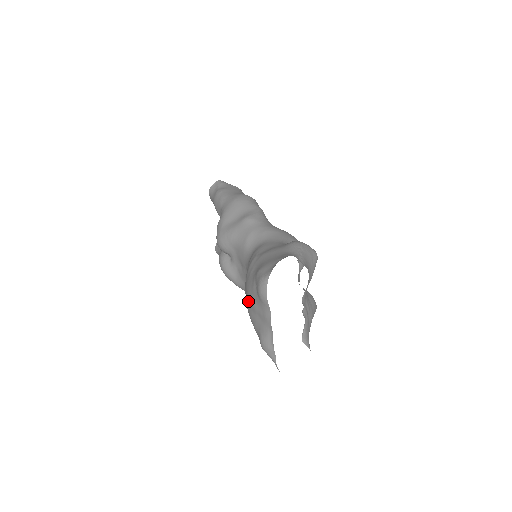
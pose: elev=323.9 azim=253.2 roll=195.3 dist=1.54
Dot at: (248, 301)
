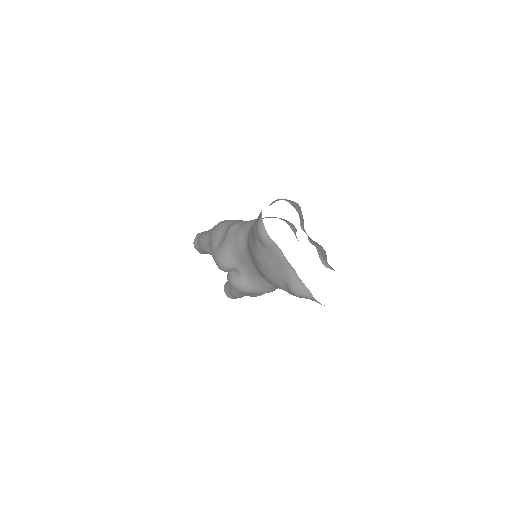
Dot at: (262, 267)
